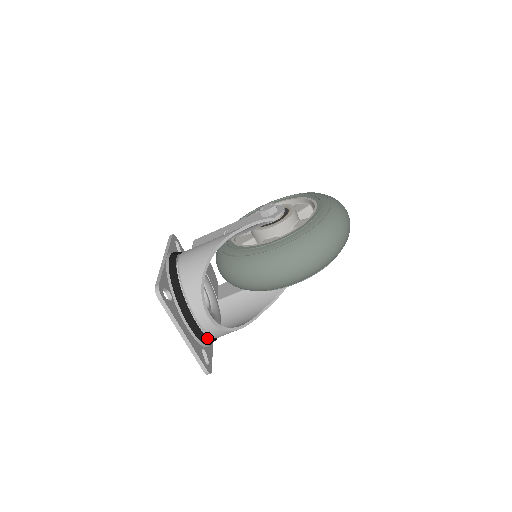
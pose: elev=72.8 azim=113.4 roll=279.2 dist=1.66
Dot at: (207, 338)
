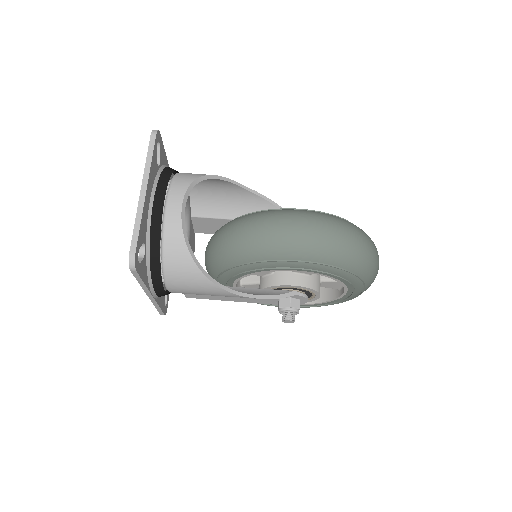
Dot at: (159, 241)
